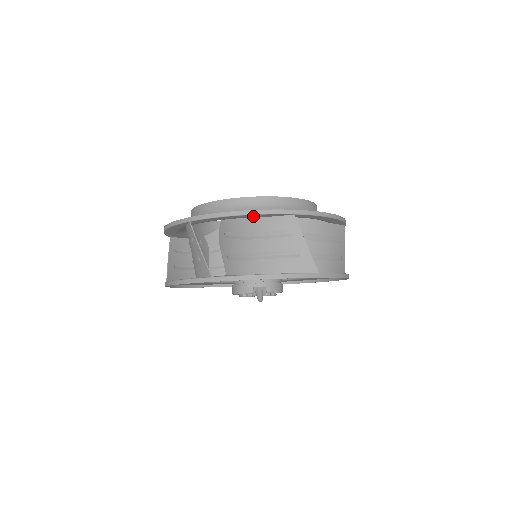
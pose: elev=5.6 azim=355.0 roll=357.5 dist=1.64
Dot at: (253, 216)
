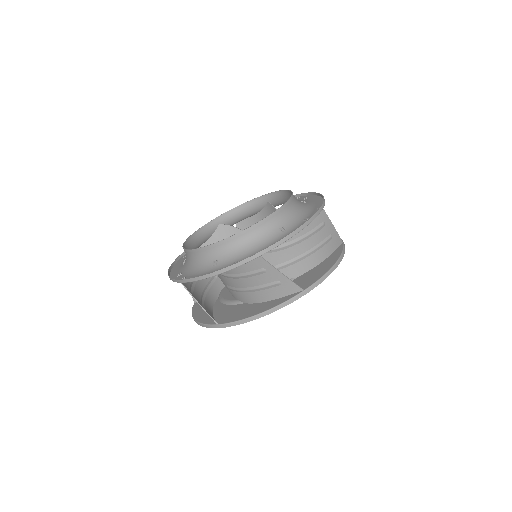
Dot at: occluded
